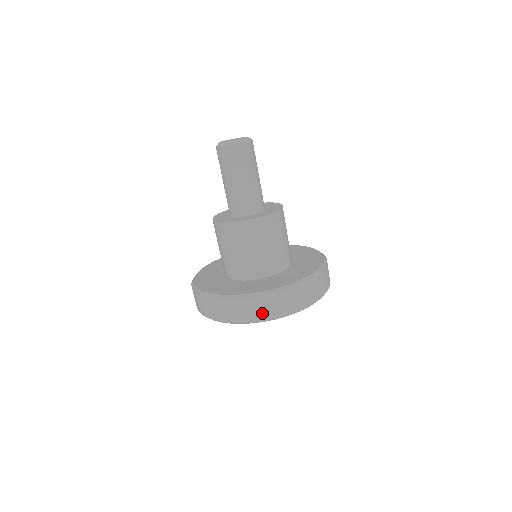
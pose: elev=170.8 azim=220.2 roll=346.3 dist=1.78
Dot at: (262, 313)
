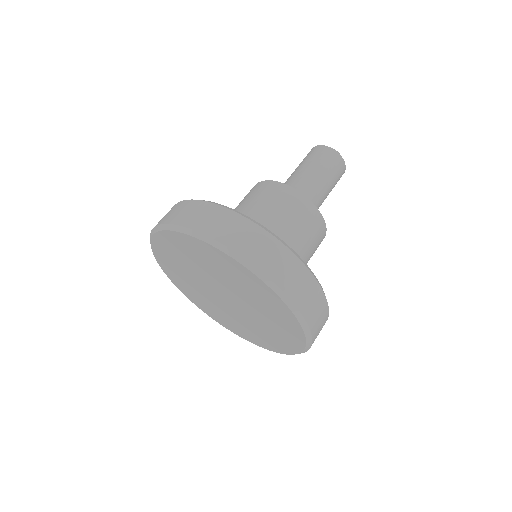
Dot at: (235, 239)
